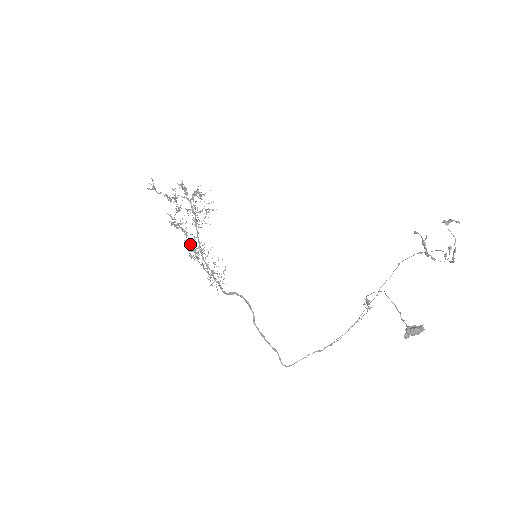
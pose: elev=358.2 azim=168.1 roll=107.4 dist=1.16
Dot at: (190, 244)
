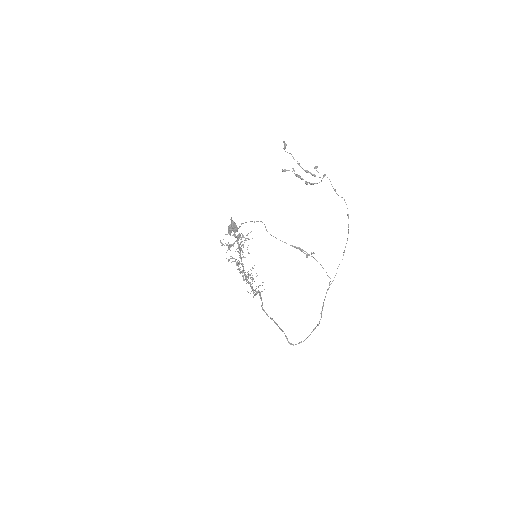
Dot at: (242, 271)
